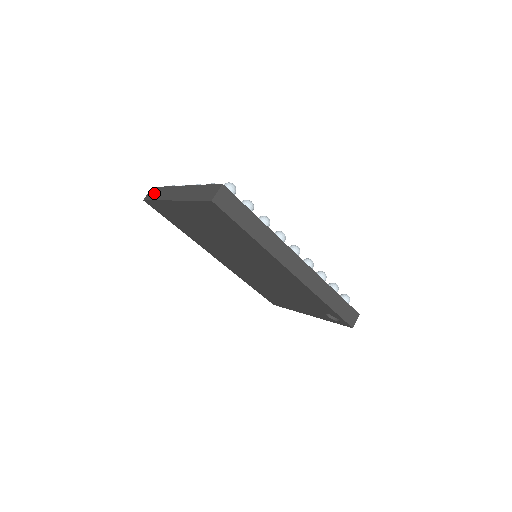
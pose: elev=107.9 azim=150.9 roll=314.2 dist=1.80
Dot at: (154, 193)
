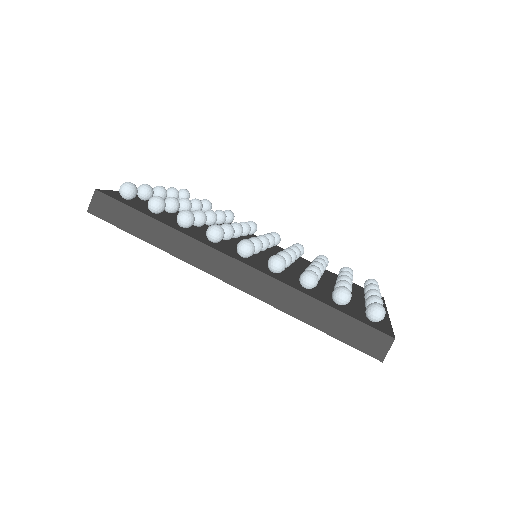
Dot at: occluded
